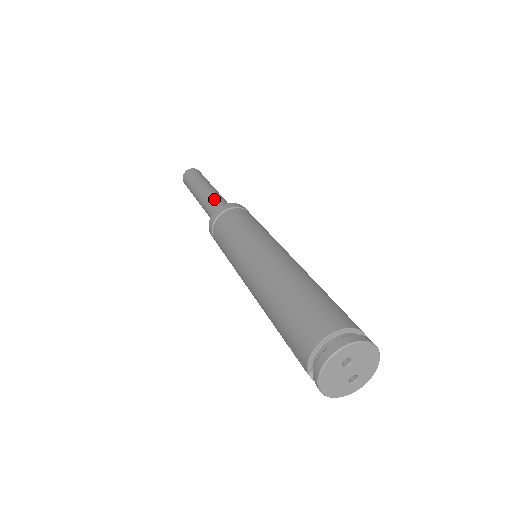
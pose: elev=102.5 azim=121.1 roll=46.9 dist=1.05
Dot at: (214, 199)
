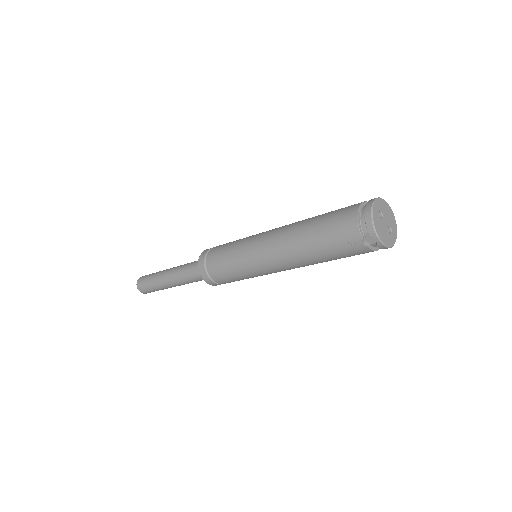
Dot at: (186, 265)
